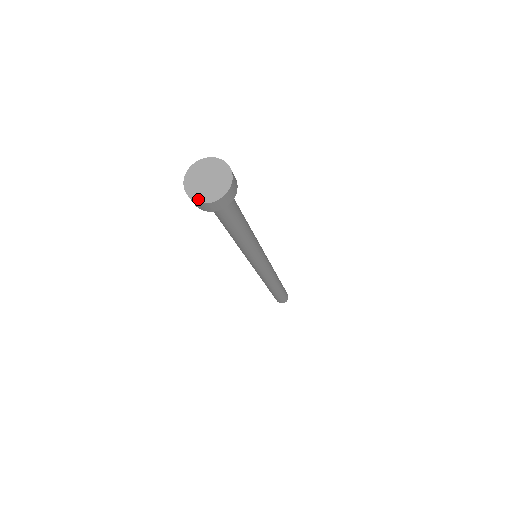
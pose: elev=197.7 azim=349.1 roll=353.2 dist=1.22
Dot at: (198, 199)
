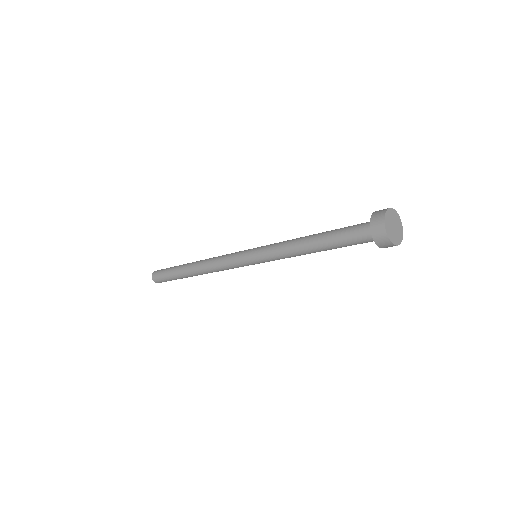
Dot at: (388, 232)
